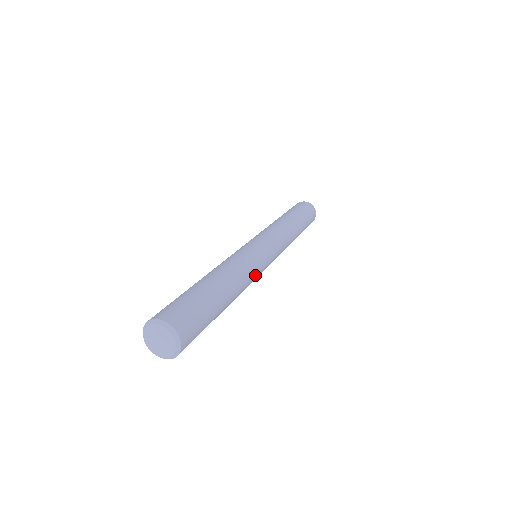
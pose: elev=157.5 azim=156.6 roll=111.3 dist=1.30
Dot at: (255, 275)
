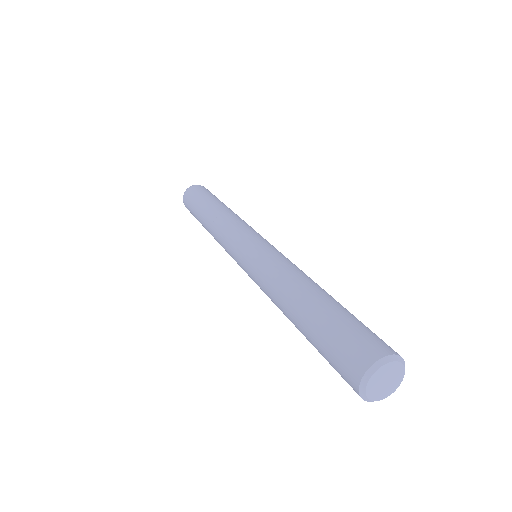
Dot at: occluded
